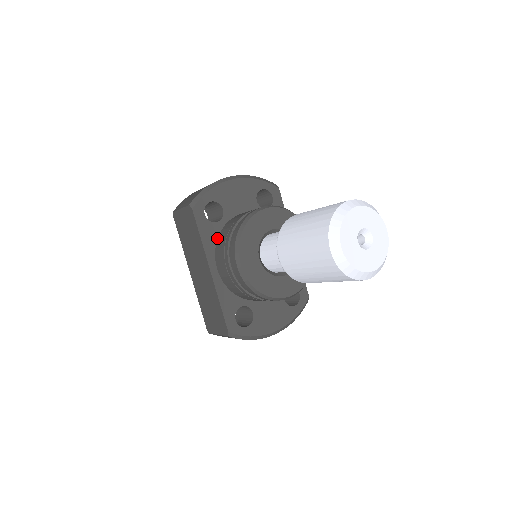
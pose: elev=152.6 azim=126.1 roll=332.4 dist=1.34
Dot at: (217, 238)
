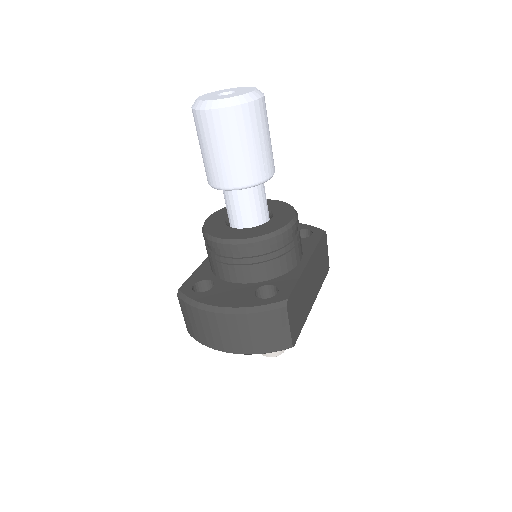
Dot at: occluded
